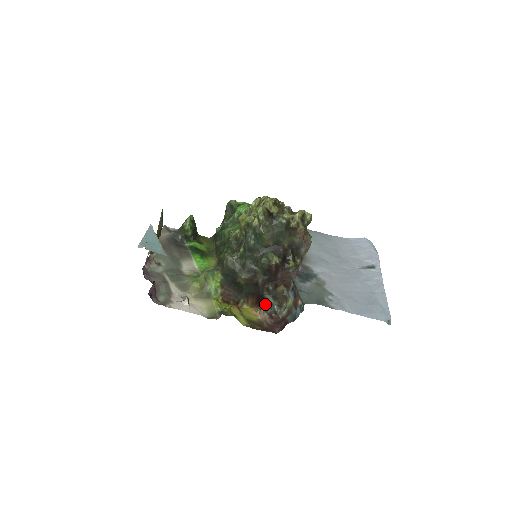
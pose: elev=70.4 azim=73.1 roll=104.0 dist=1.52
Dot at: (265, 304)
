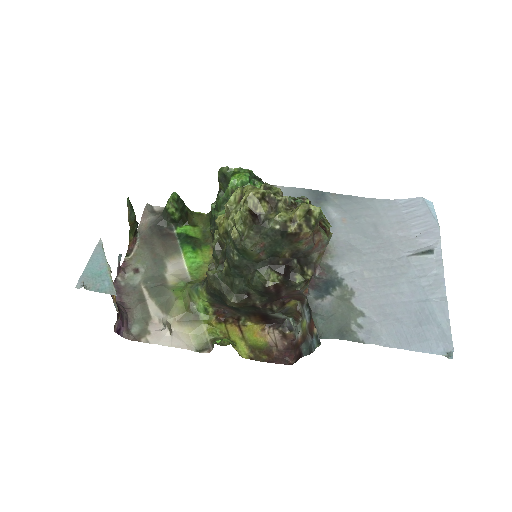
Dot at: (274, 320)
